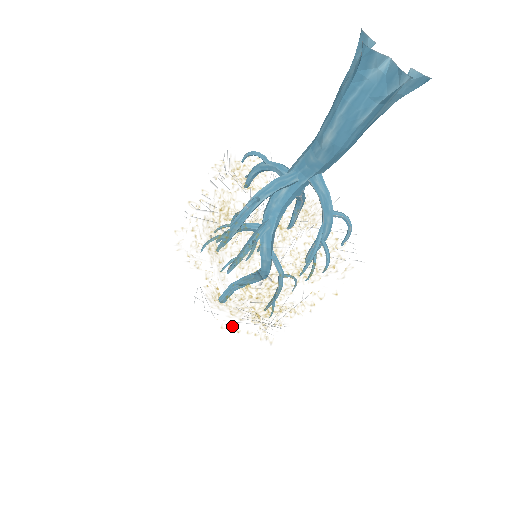
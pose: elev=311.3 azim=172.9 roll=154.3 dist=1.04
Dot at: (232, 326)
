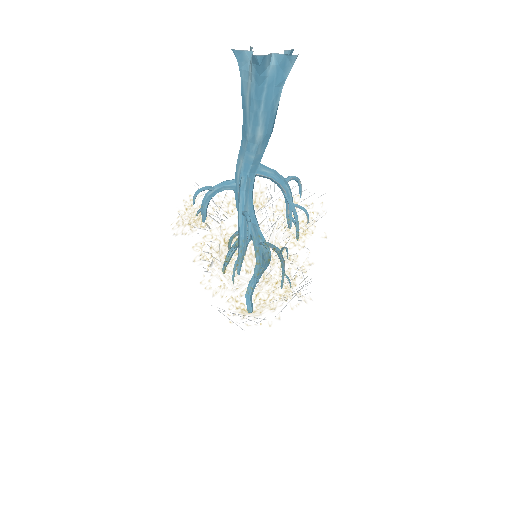
Dot at: occluded
